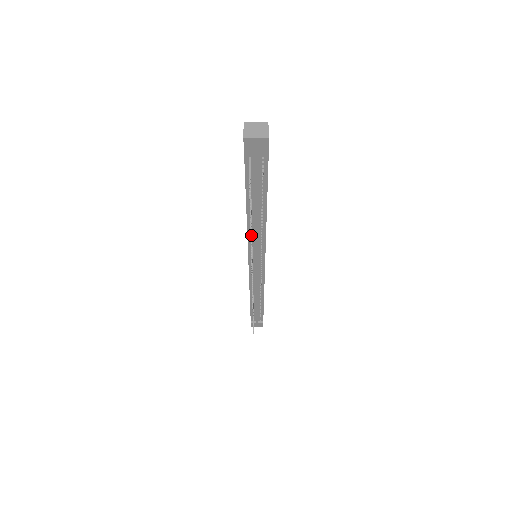
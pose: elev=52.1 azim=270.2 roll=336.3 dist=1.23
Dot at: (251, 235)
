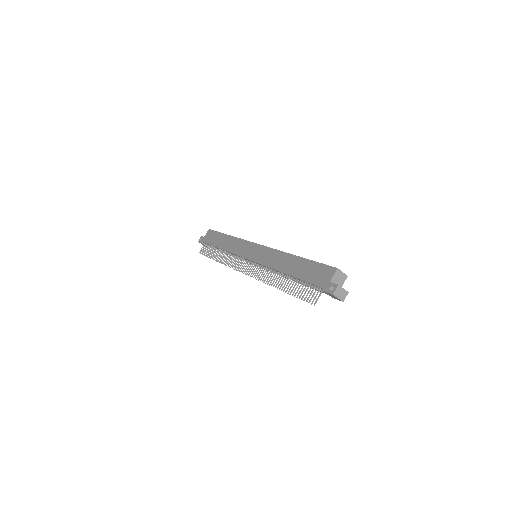
Dot at: occluded
